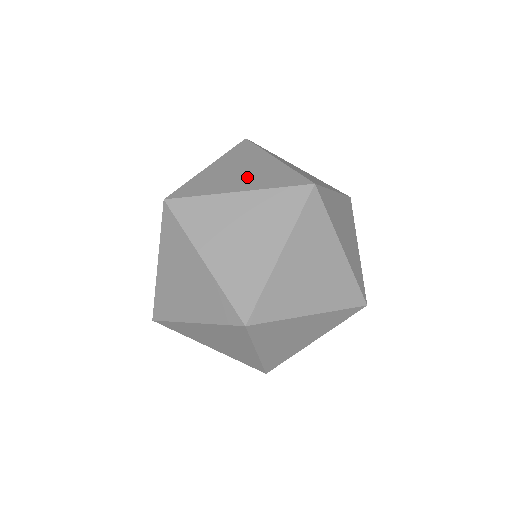
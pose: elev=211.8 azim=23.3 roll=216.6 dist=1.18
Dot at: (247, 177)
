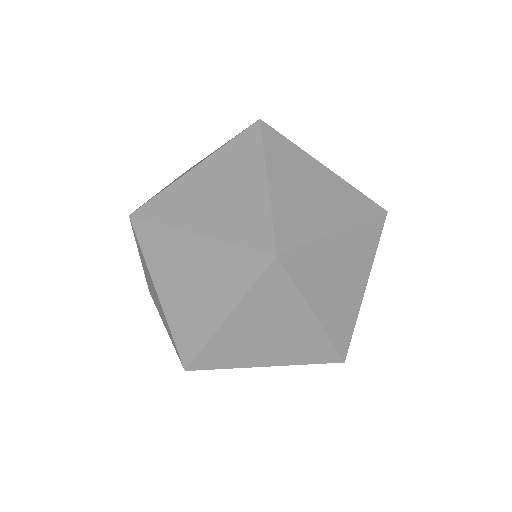
Dot at: occluded
